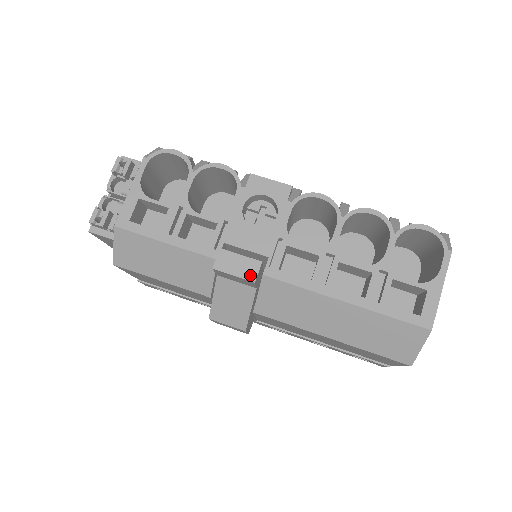
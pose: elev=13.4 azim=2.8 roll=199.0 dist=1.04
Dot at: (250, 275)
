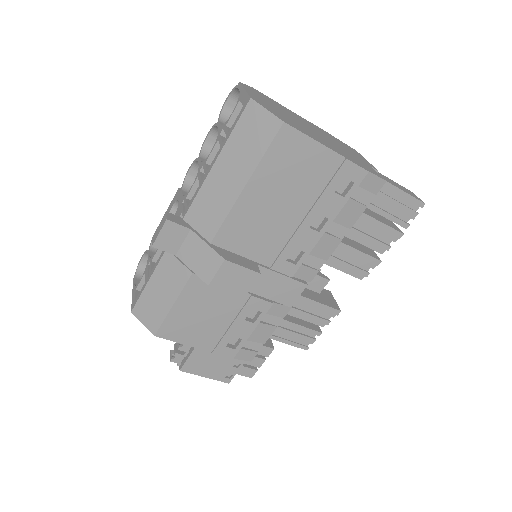
Dot at: (164, 221)
